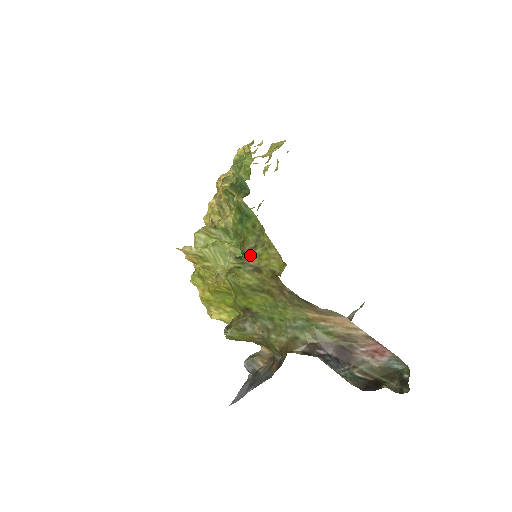
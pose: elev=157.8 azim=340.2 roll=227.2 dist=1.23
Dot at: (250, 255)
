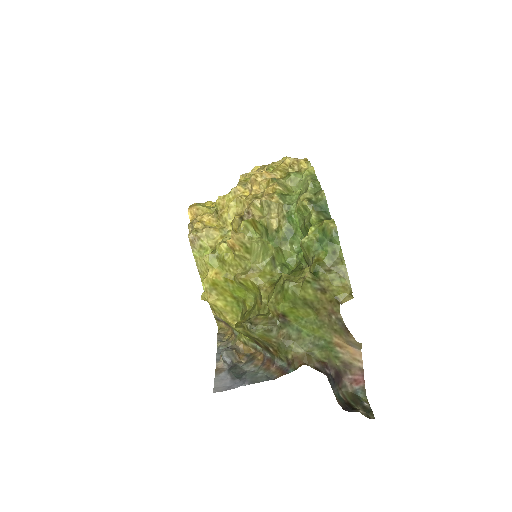
Dot at: (324, 276)
